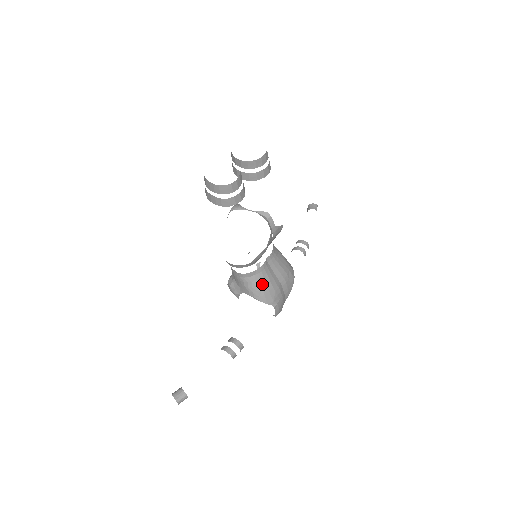
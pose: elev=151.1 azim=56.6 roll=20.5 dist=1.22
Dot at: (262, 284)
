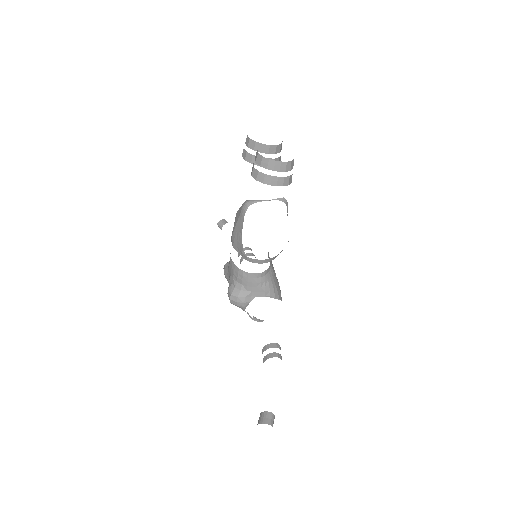
Dot at: (274, 280)
